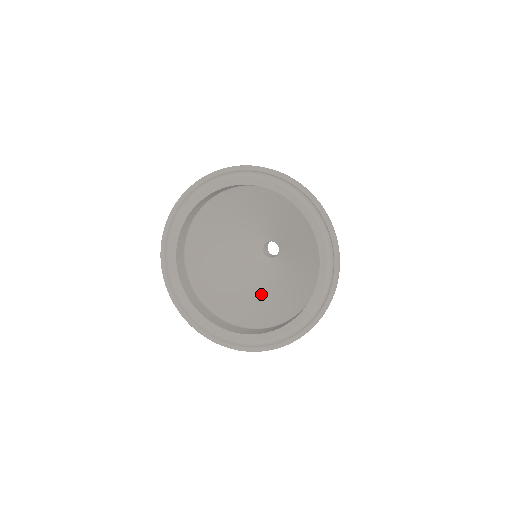
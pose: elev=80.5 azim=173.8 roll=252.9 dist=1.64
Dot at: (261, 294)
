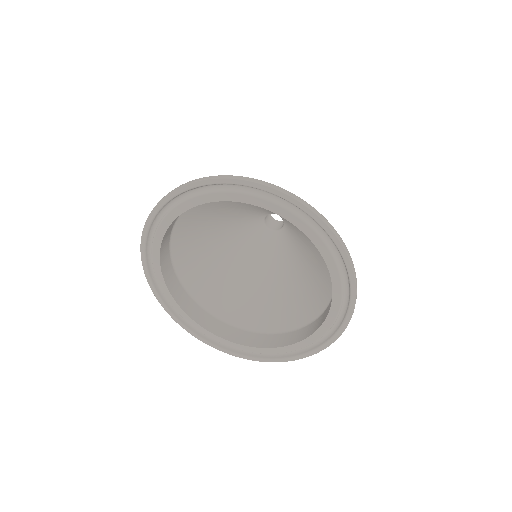
Dot at: (227, 264)
